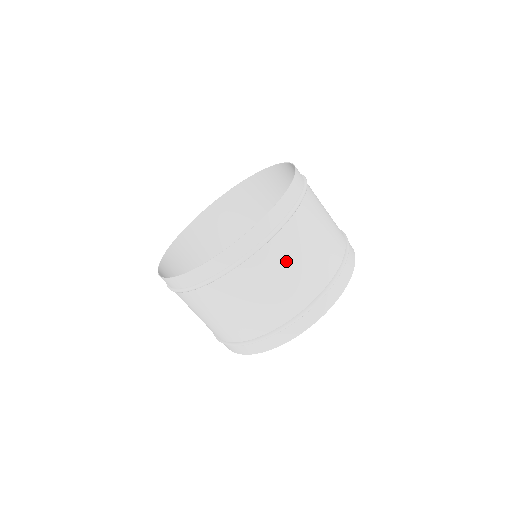
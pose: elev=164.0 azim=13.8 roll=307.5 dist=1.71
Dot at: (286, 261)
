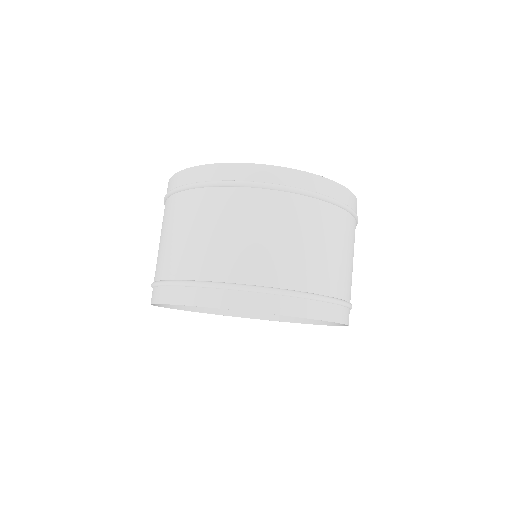
Dot at: occluded
